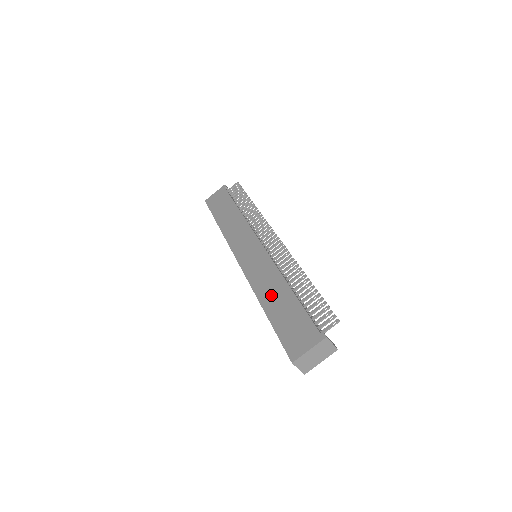
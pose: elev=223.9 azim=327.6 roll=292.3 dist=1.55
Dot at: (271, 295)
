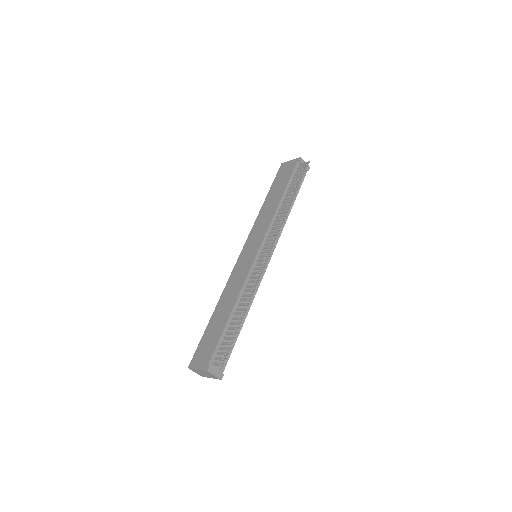
Dot at: (223, 305)
